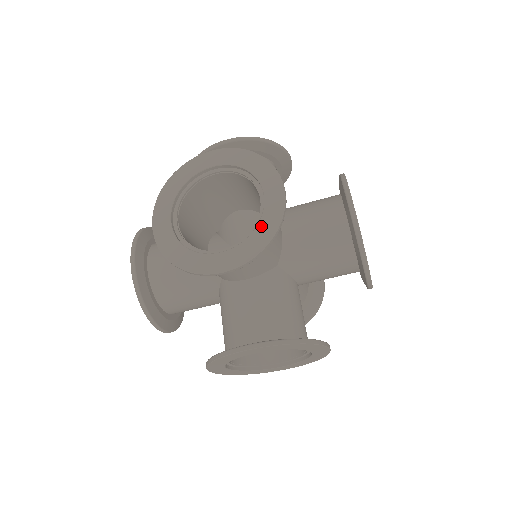
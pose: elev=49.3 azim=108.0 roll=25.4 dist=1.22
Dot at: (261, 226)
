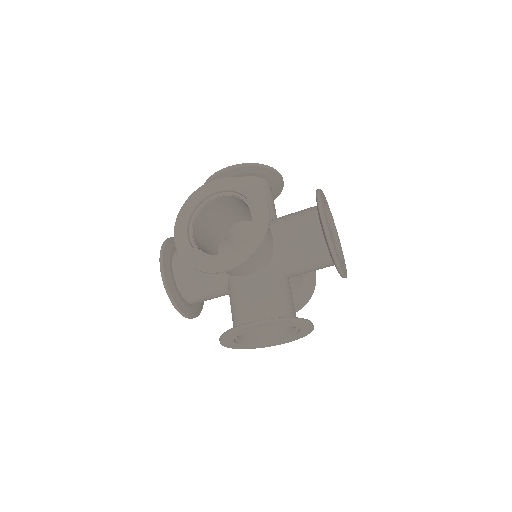
Dot at: (252, 236)
